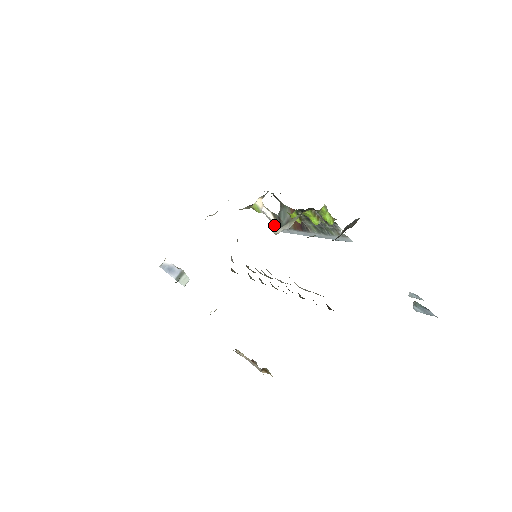
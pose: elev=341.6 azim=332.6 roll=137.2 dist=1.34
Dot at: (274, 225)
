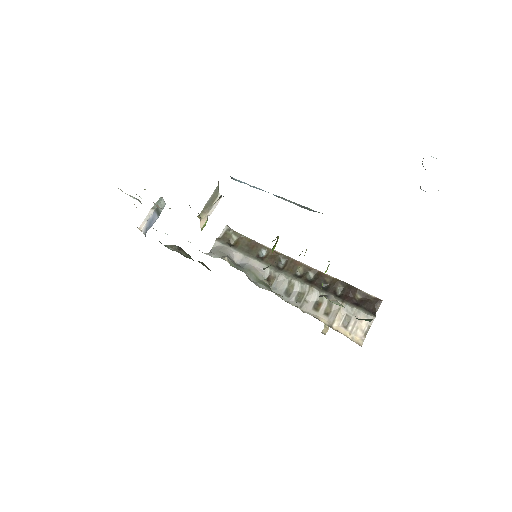
Dot at: occluded
